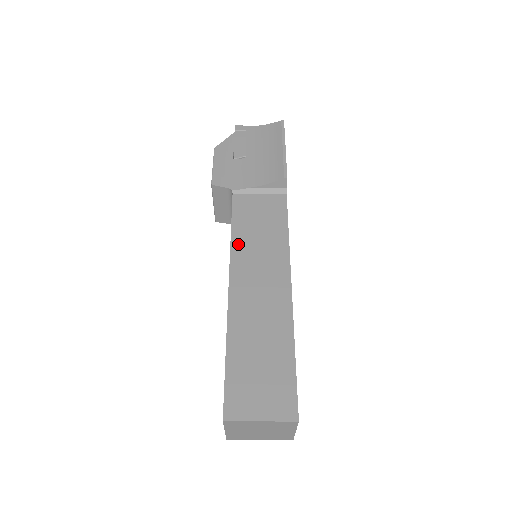
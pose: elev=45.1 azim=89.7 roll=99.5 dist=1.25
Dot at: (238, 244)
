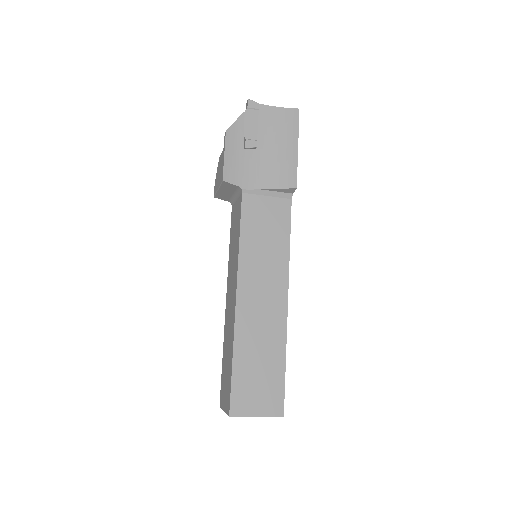
Dot at: (245, 253)
